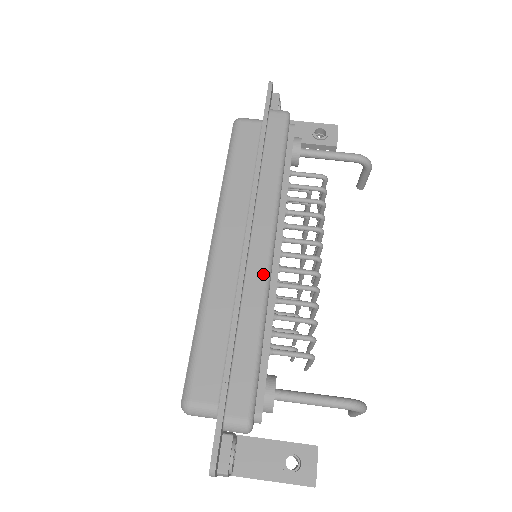
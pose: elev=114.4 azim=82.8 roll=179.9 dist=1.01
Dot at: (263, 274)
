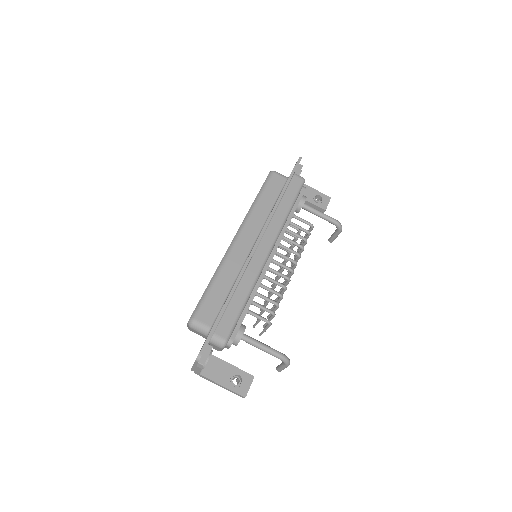
Dot at: (259, 266)
